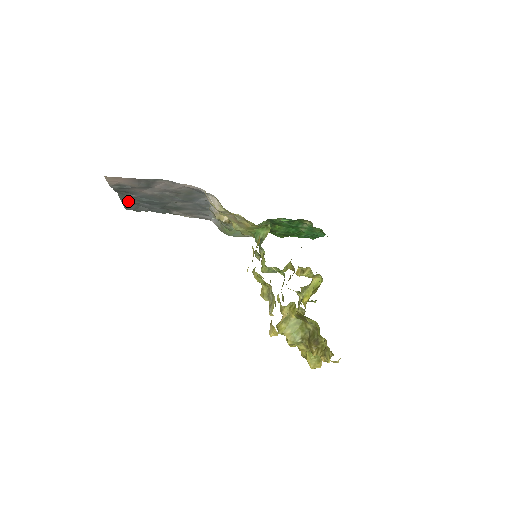
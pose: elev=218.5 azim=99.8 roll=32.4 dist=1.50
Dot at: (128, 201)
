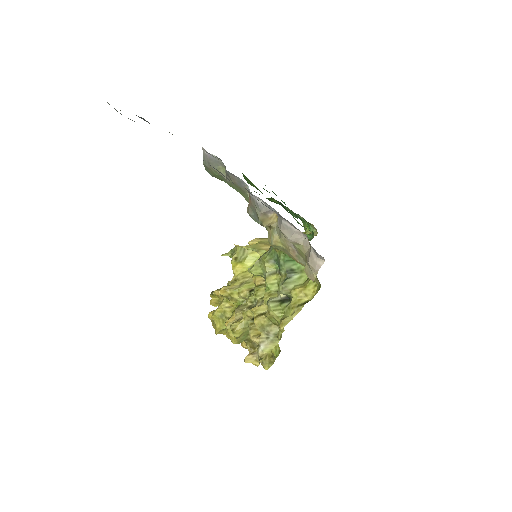
Dot at: occluded
